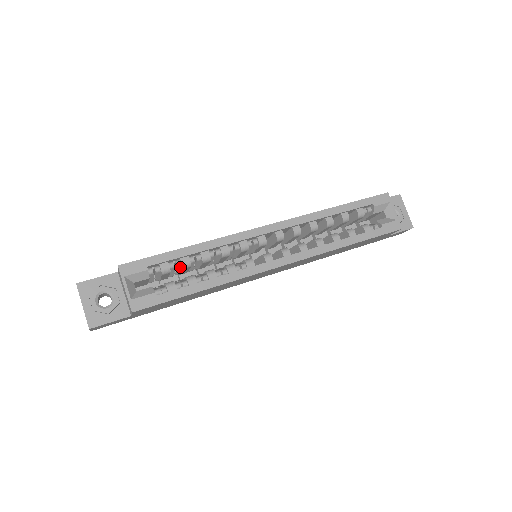
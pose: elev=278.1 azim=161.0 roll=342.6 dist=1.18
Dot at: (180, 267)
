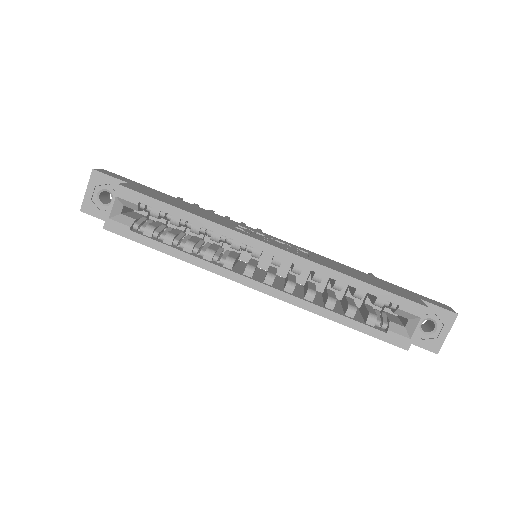
Dot at: (171, 220)
